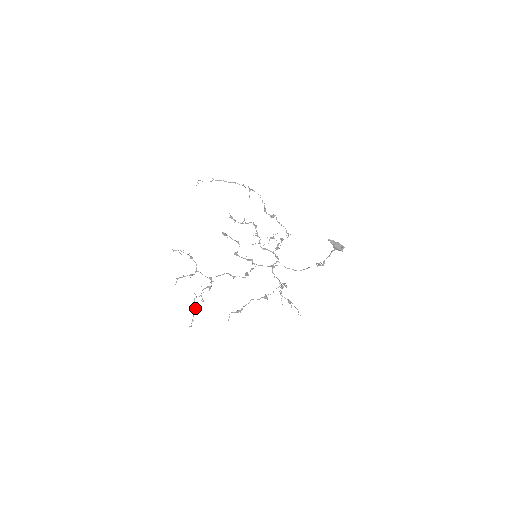
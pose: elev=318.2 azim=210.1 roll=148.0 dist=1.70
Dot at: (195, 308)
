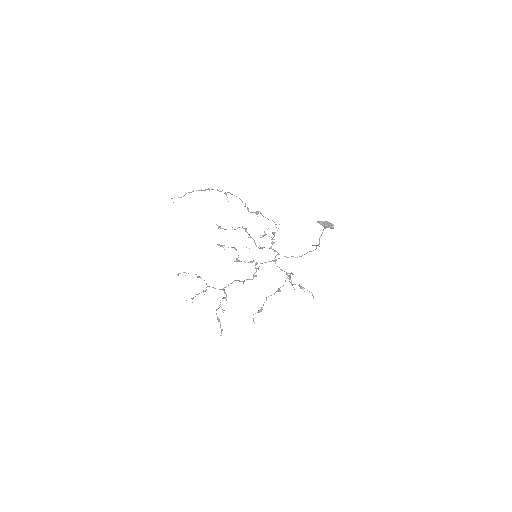
Dot at: (219, 319)
